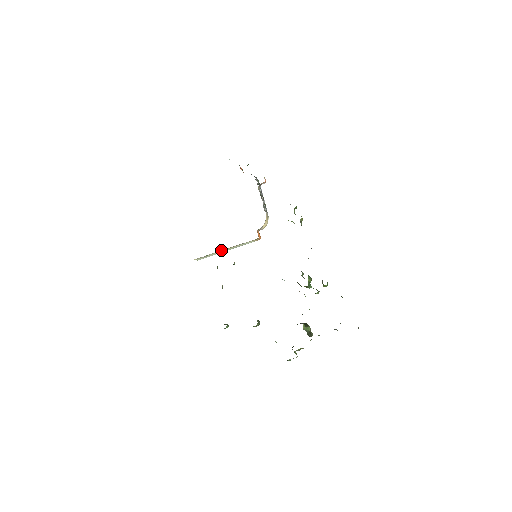
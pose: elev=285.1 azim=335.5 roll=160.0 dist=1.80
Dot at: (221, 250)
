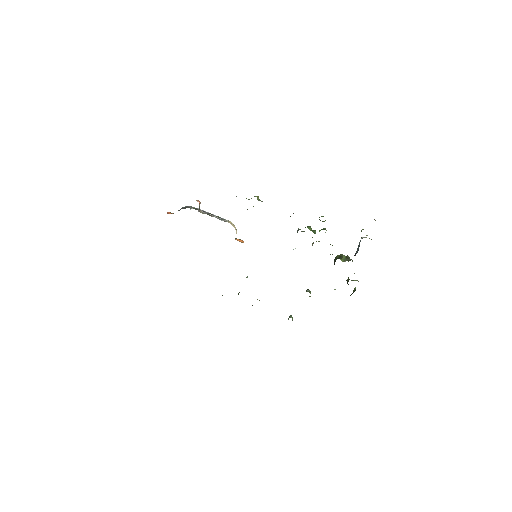
Dot at: occluded
